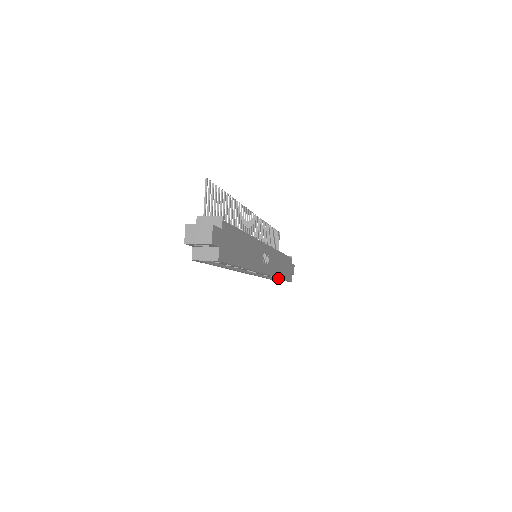
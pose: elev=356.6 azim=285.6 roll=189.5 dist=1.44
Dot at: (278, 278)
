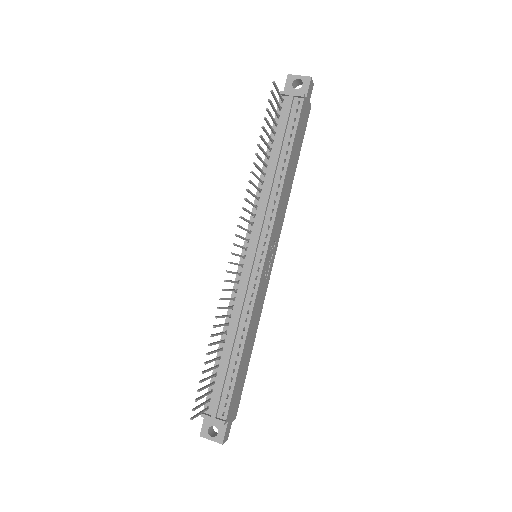
Dot at: occluded
